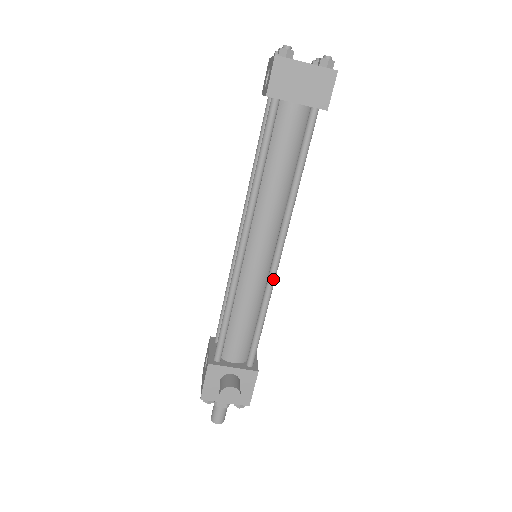
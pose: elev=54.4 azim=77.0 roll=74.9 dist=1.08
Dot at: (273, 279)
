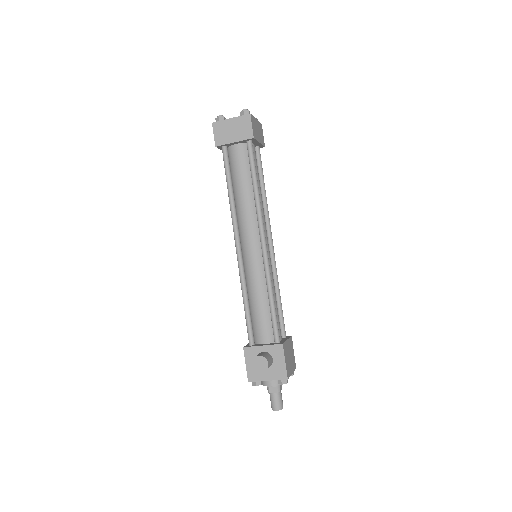
Dot at: (266, 264)
